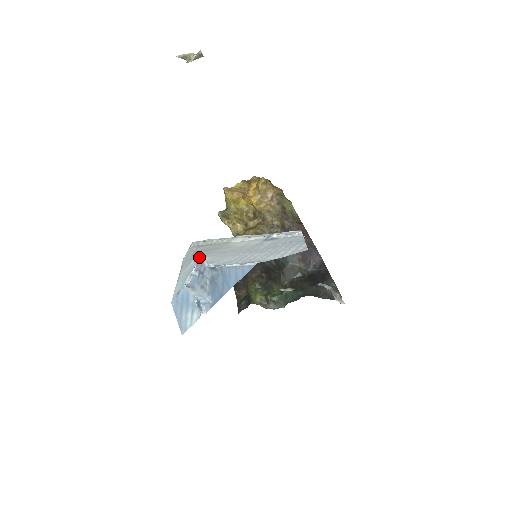
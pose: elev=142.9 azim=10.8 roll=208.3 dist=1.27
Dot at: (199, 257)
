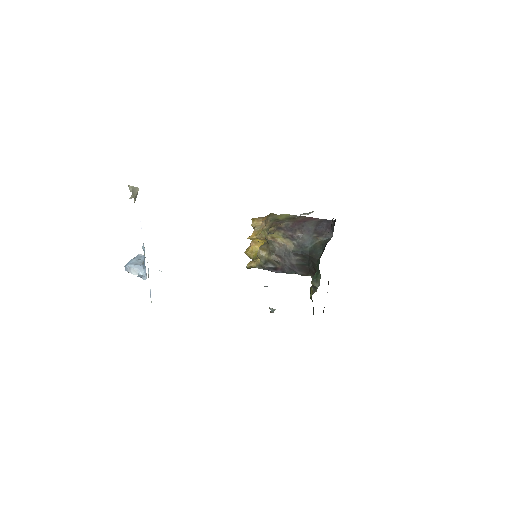
Dot at: occluded
